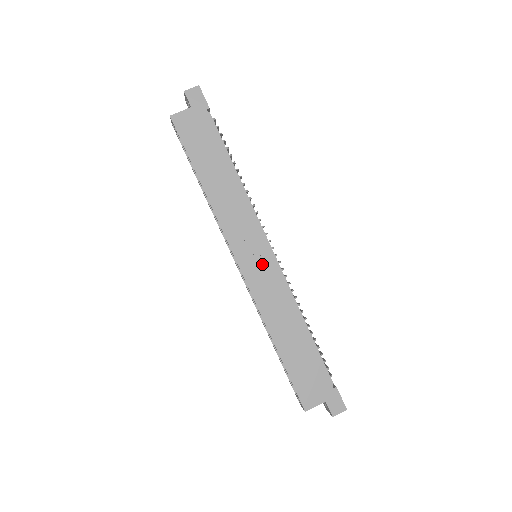
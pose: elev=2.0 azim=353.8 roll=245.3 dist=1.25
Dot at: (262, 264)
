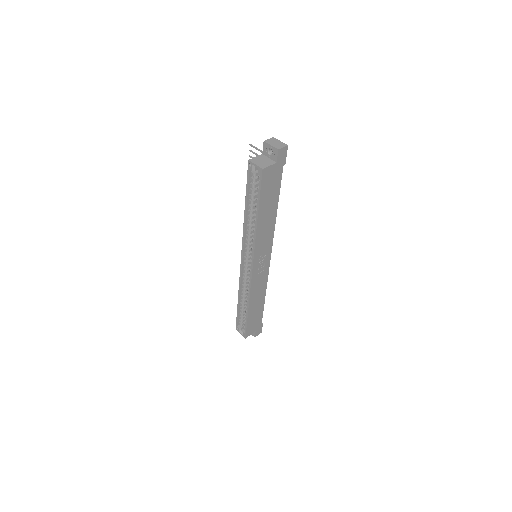
Dot at: (263, 267)
